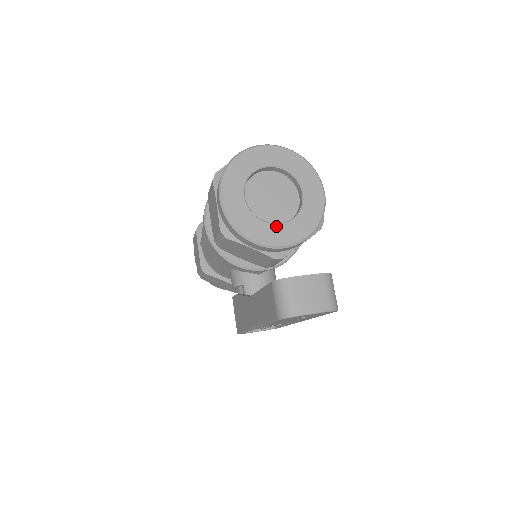
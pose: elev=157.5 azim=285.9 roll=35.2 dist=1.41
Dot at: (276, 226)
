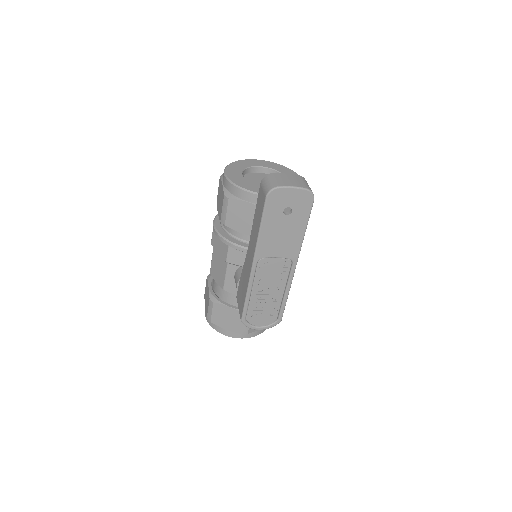
Dot at: occluded
